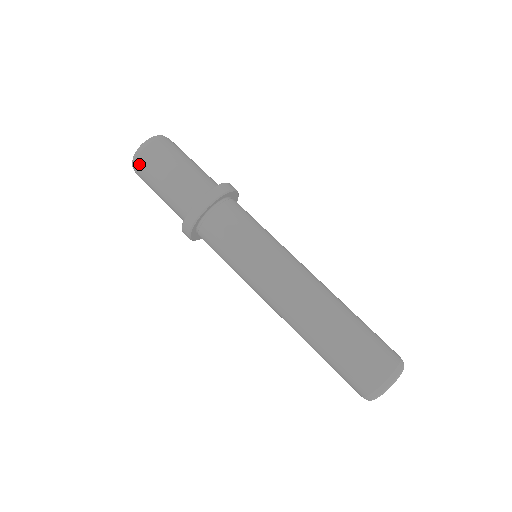
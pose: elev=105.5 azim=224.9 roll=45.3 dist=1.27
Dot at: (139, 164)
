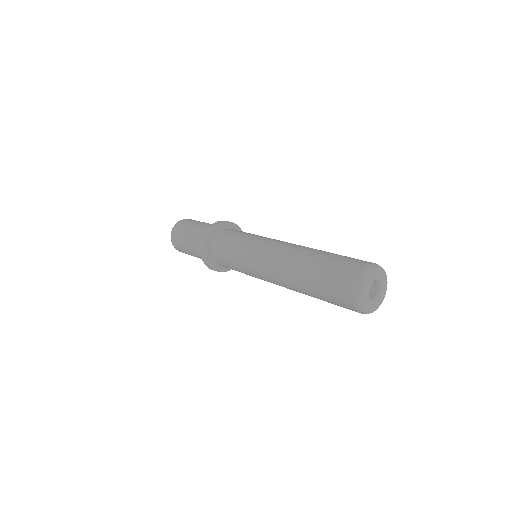
Dot at: (174, 233)
